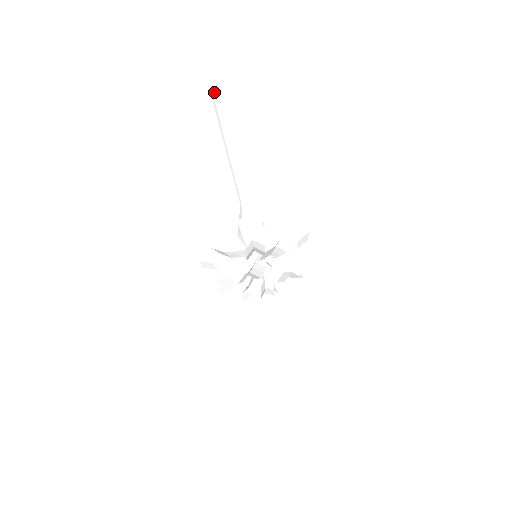
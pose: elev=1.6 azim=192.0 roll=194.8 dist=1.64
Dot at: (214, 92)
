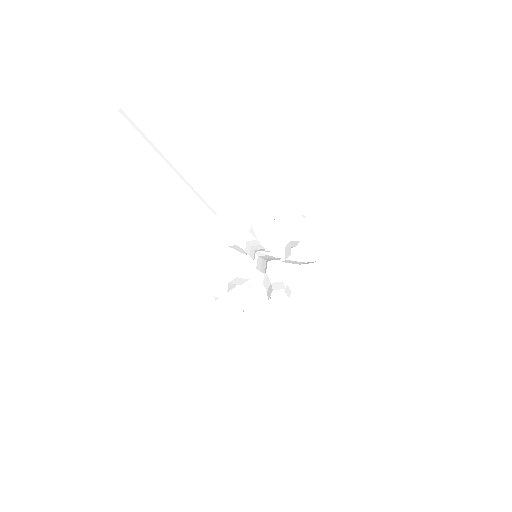
Dot at: (122, 107)
